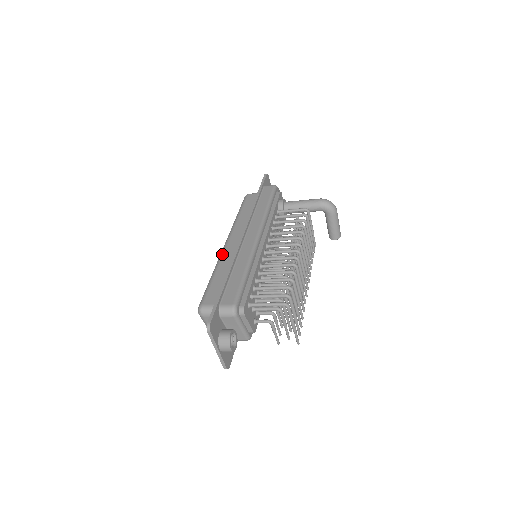
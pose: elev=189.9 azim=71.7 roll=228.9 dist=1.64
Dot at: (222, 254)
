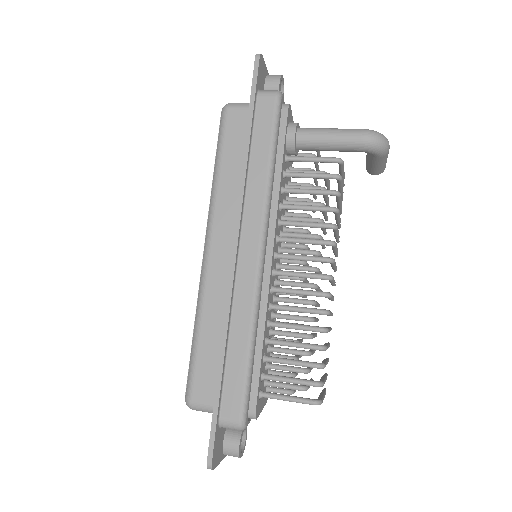
Dot at: (204, 282)
